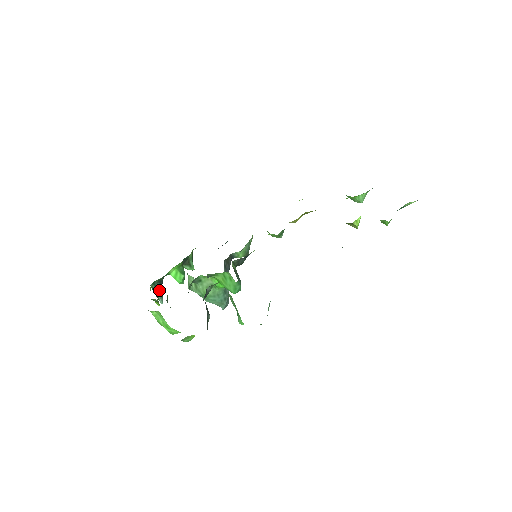
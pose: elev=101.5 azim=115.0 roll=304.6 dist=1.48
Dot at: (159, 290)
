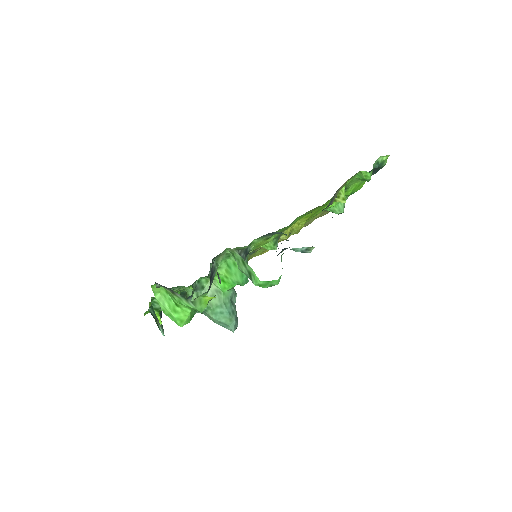
Dot at: occluded
